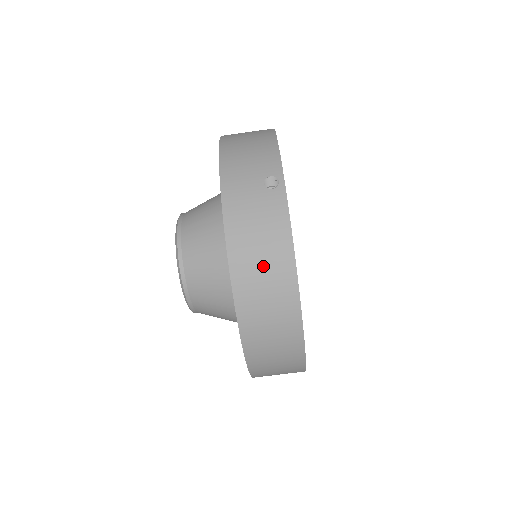
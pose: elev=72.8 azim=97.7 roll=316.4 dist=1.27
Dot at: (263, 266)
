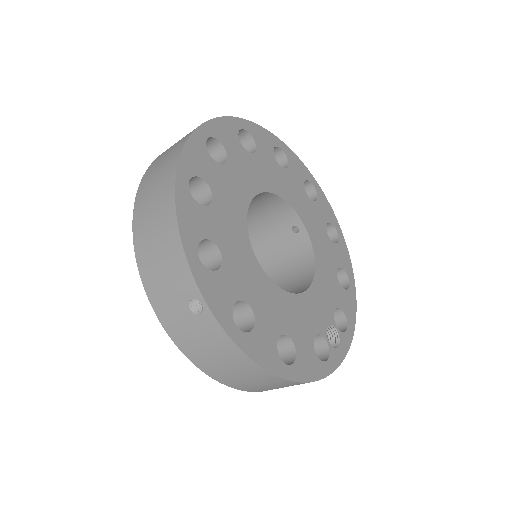
Dot at: (237, 373)
